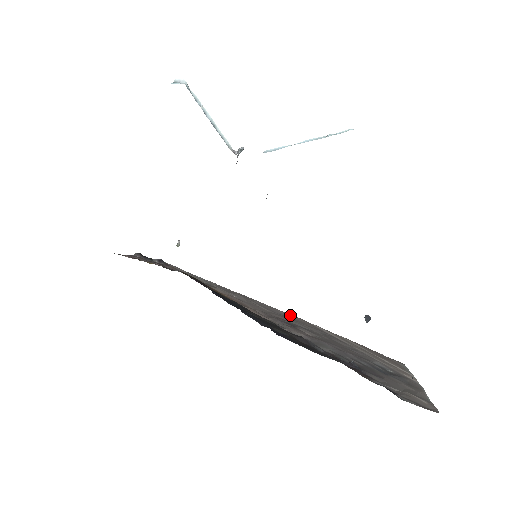
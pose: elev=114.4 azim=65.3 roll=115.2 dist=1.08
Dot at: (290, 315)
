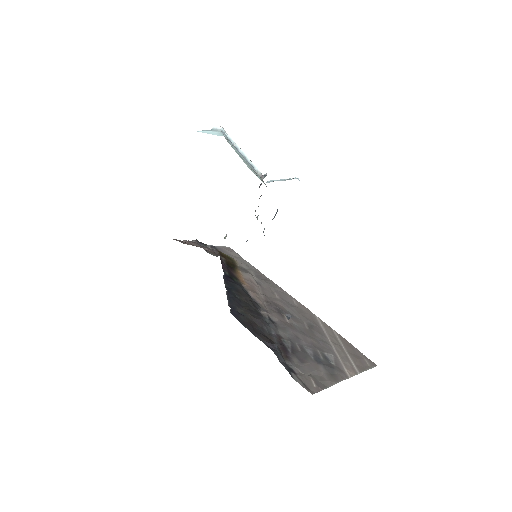
Dot at: (300, 305)
